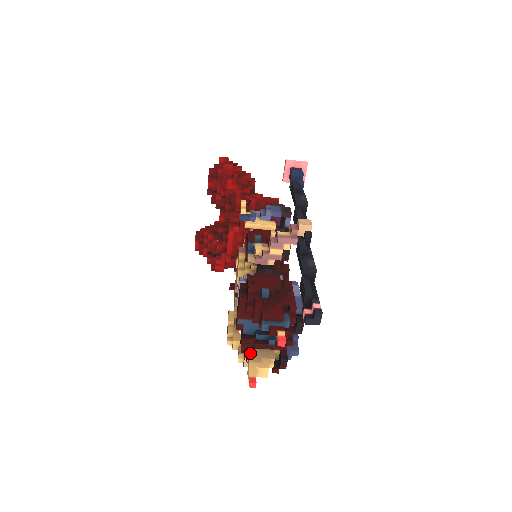
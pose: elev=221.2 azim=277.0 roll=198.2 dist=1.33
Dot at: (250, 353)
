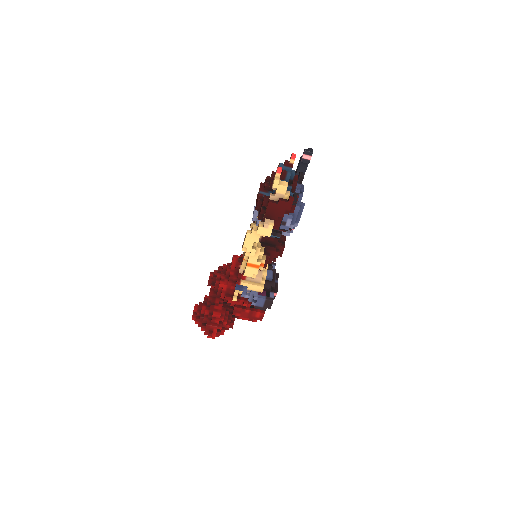
Dot at: (271, 197)
